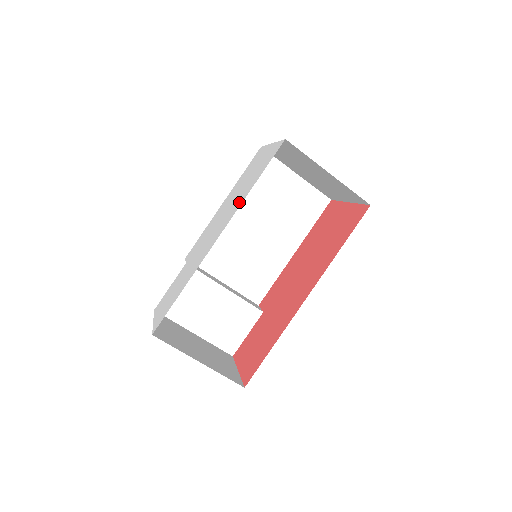
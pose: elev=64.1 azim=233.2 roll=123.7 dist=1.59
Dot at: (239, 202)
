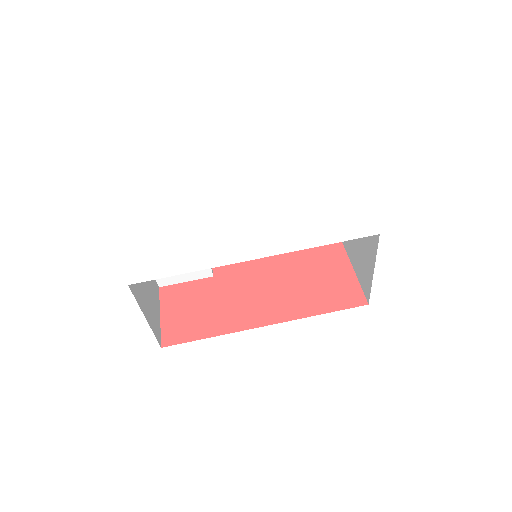
Dot at: (296, 239)
